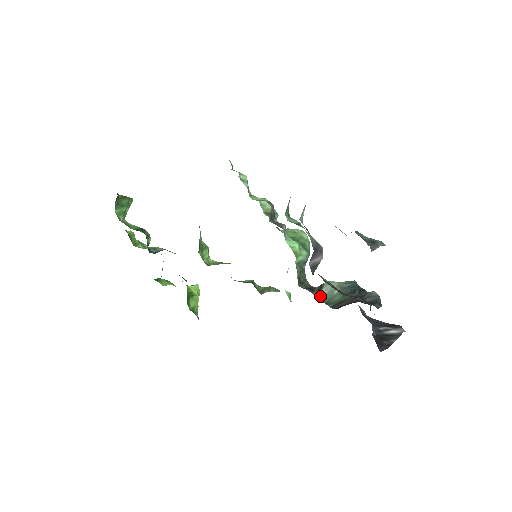
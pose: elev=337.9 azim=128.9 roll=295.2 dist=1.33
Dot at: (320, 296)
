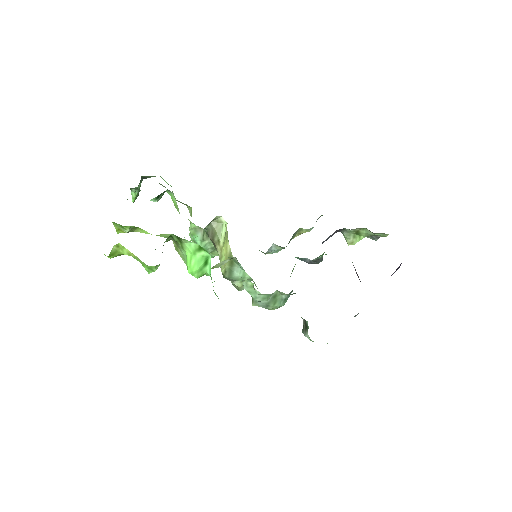
Dot at: occluded
